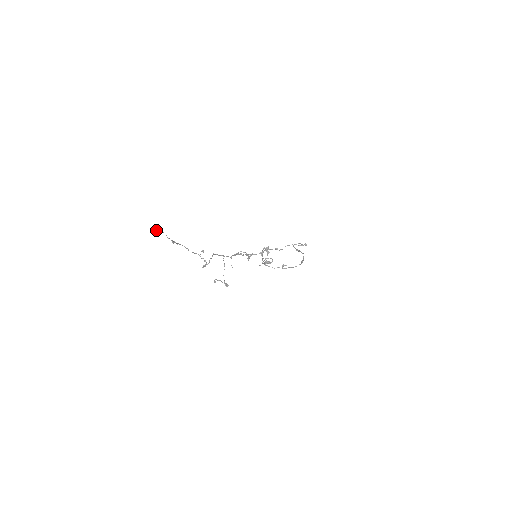
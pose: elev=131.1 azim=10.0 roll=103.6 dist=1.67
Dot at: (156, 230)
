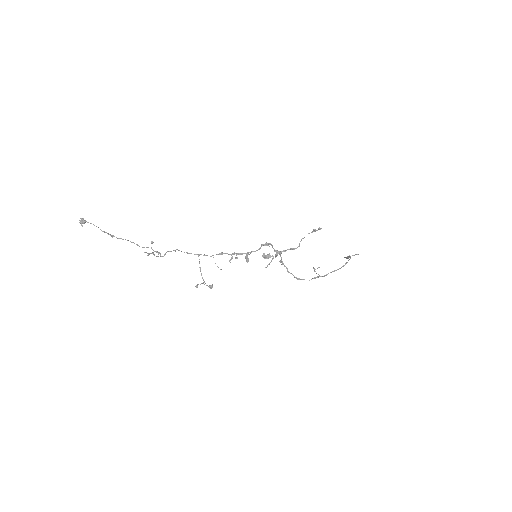
Dot at: (80, 221)
